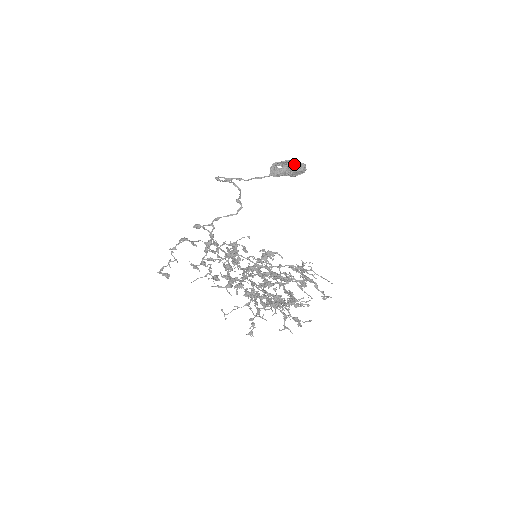
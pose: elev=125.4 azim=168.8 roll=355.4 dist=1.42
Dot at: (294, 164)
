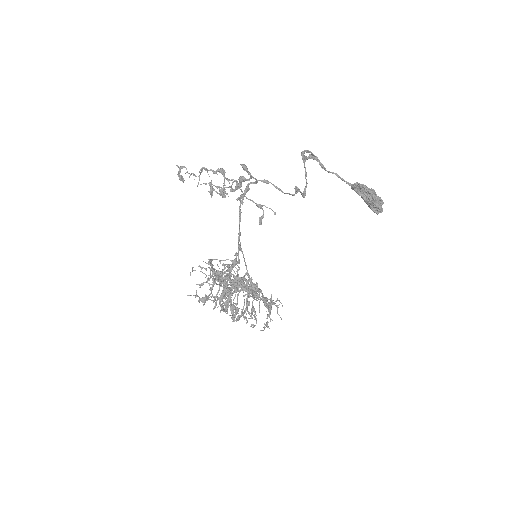
Dot at: (375, 204)
